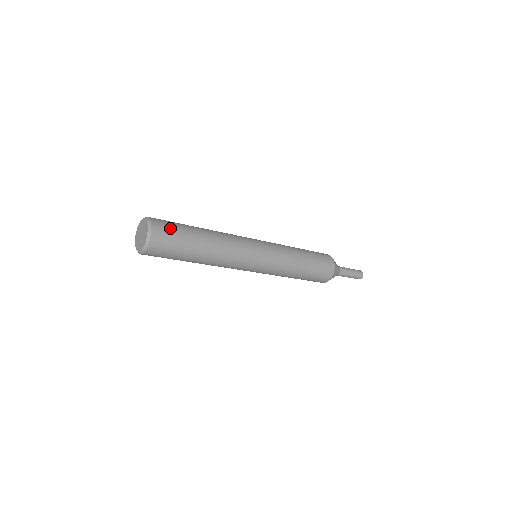
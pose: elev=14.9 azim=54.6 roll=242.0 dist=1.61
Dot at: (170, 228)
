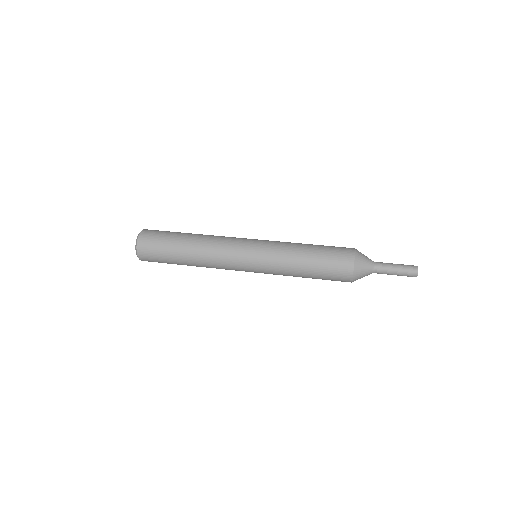
Dot at: (154, 258)
